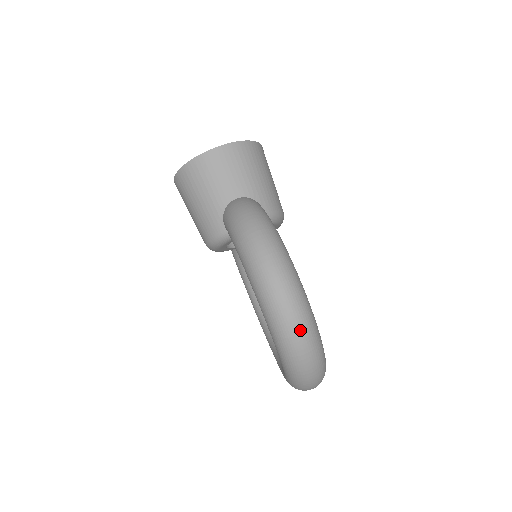
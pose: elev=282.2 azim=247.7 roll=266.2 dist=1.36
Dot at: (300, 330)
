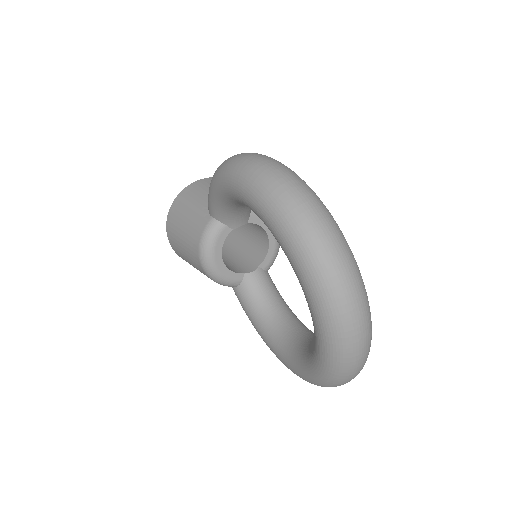
Dot at: (287, 178)
